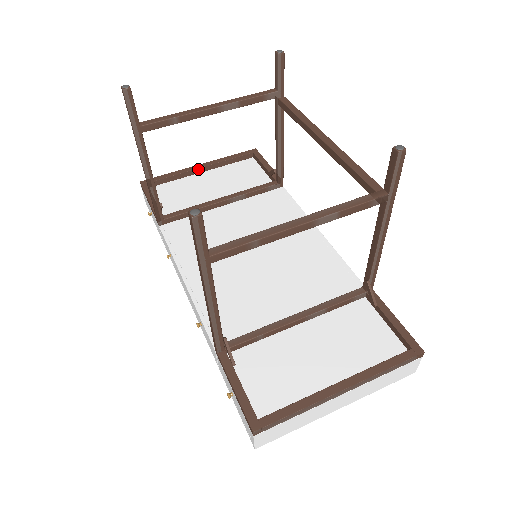
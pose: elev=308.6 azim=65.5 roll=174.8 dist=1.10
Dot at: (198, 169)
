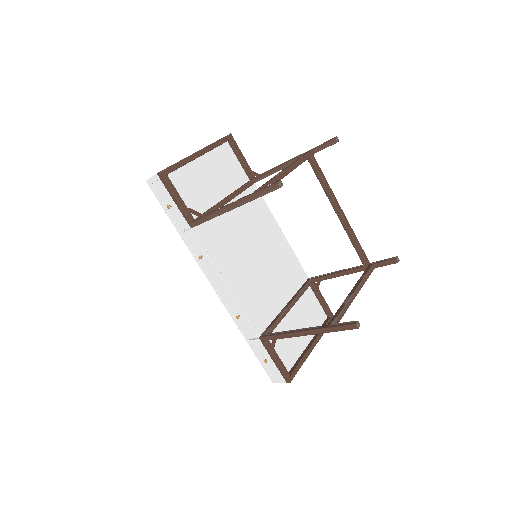
Dot at: (198, 157)
